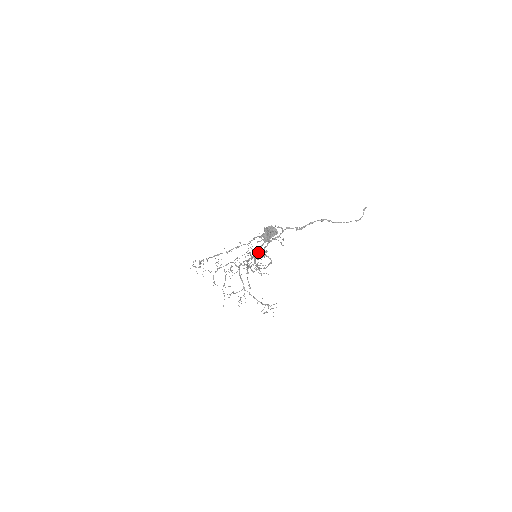
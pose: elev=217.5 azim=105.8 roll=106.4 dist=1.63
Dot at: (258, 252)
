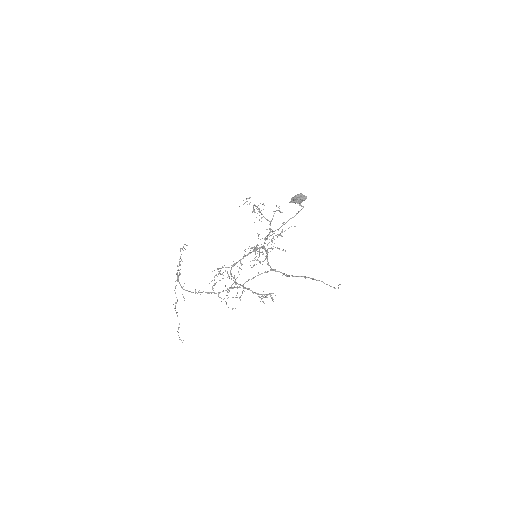
Dot at: (263, 246)
